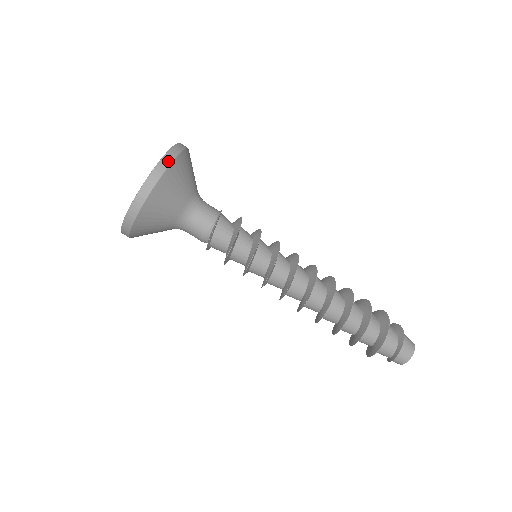
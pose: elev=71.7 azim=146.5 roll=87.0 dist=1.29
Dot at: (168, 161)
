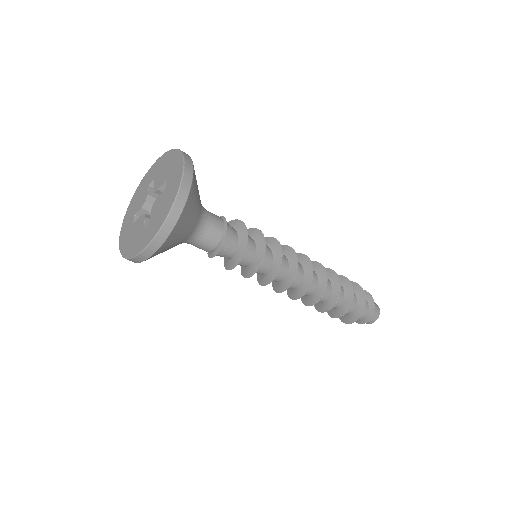
Dot at: (179, 210)
